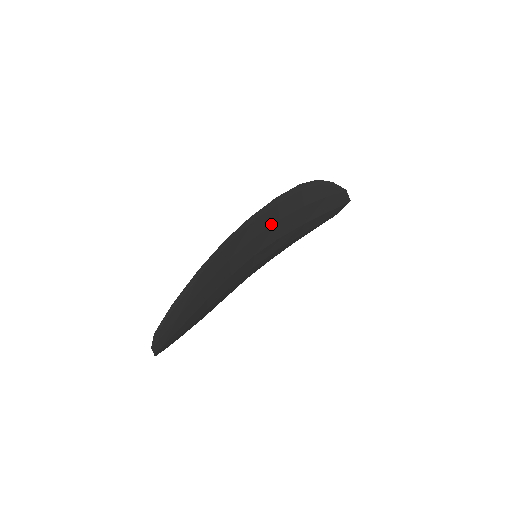
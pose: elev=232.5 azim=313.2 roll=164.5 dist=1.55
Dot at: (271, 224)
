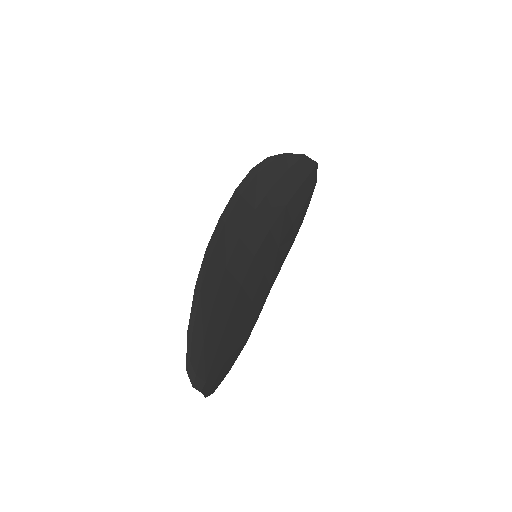
Dot at: (249, 217)
